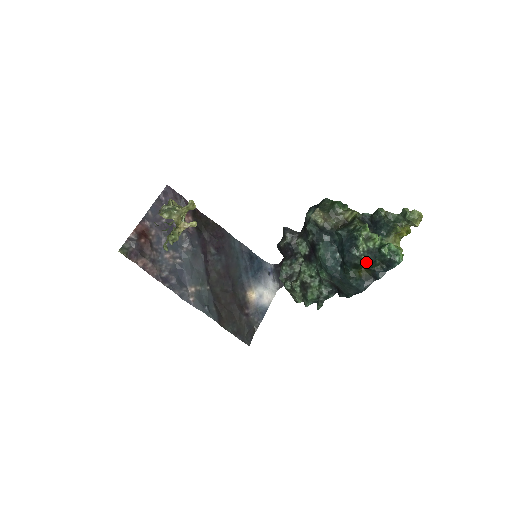
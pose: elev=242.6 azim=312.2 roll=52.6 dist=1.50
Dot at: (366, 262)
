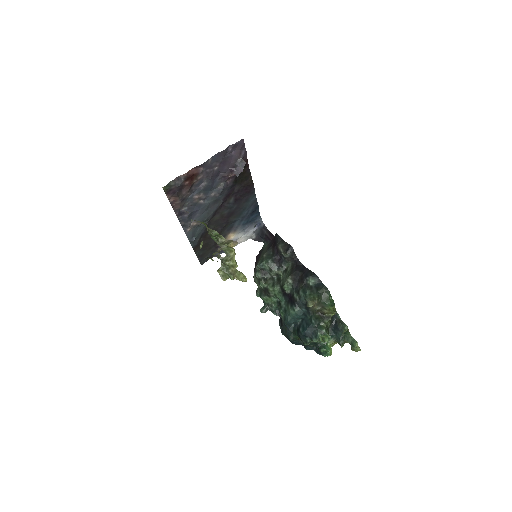
Dot at: occluded
